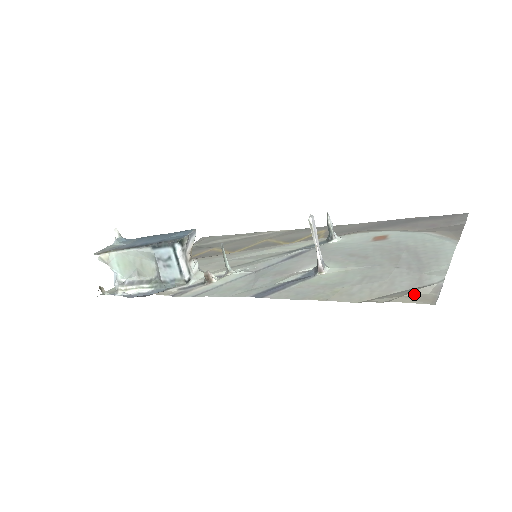
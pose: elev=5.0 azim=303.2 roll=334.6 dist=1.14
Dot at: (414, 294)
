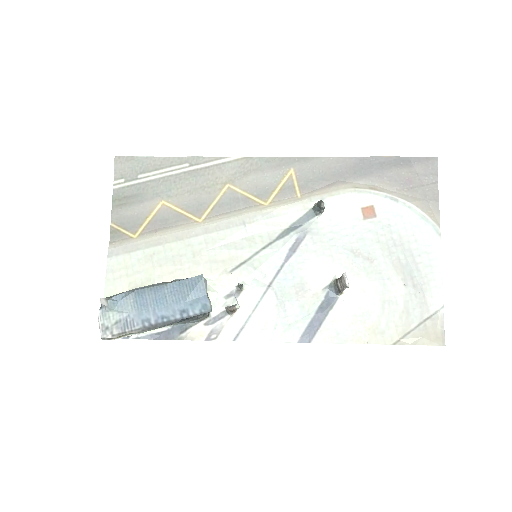
Dot at: (429, 332)
